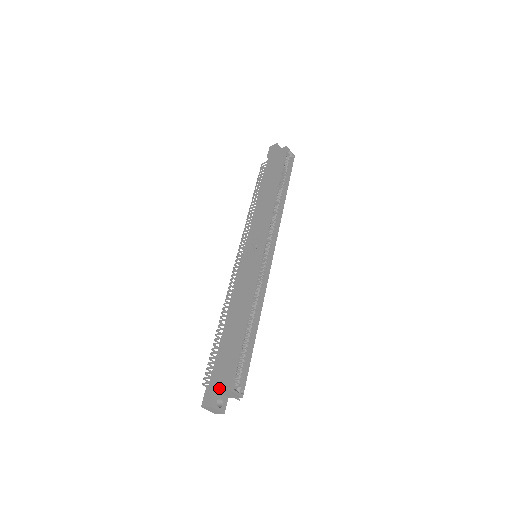
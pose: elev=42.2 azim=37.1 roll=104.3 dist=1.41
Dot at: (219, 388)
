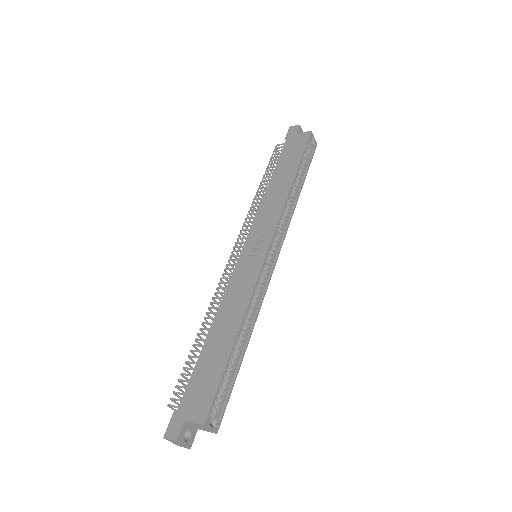
Dot at: (190, 419)
